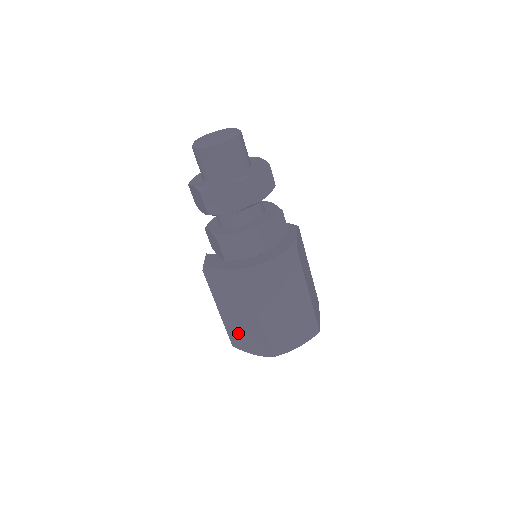
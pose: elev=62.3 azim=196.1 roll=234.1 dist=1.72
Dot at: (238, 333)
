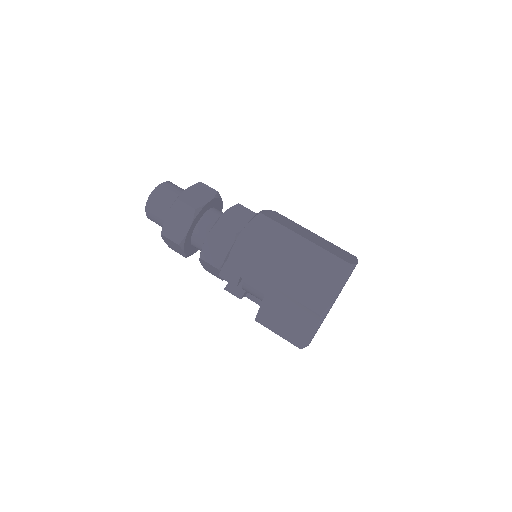
Dot at: (308, 286)
